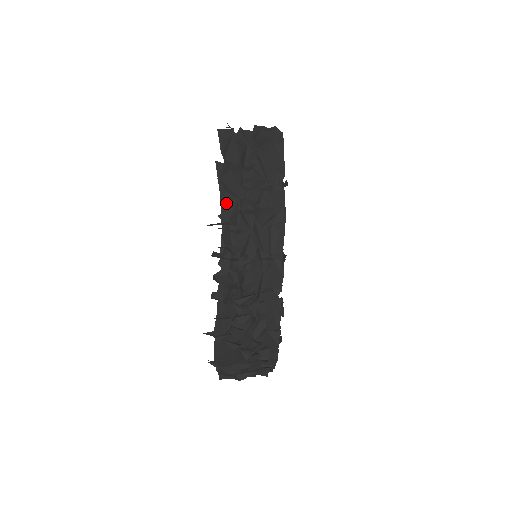
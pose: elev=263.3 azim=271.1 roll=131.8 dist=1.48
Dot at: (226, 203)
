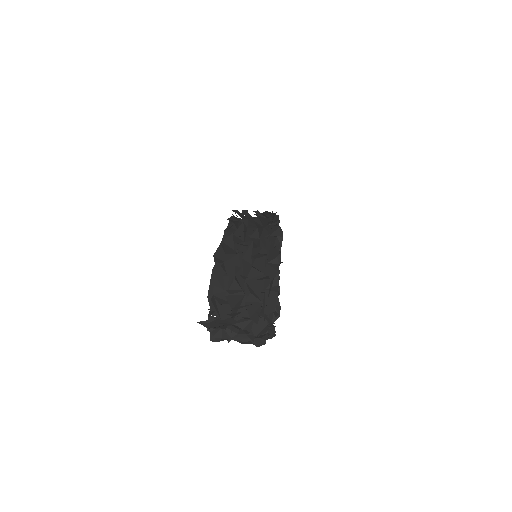
Dot at: occluded
